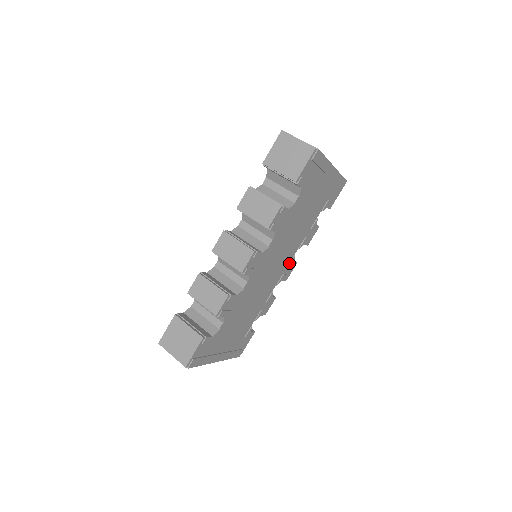
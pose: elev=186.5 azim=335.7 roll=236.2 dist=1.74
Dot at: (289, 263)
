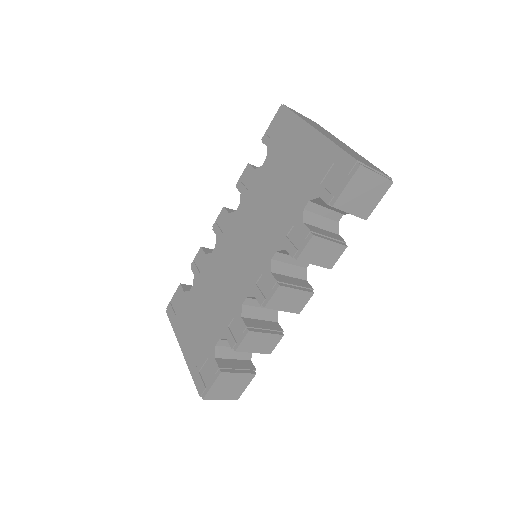
Dot at: occluded
